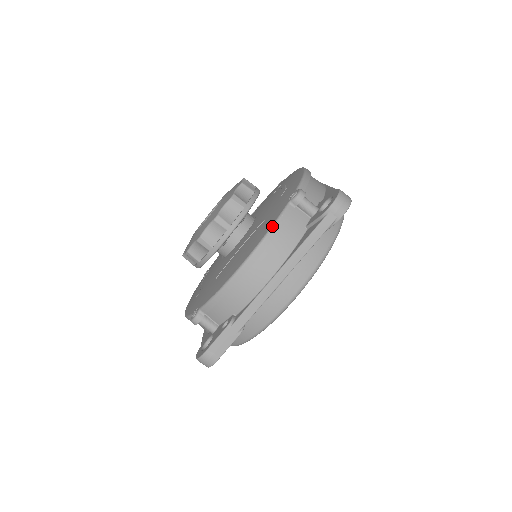
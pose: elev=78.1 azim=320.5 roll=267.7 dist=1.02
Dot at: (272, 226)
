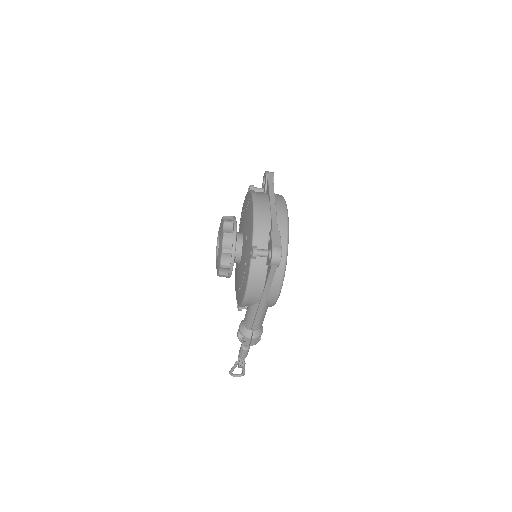
Dot at: (251, 193)
